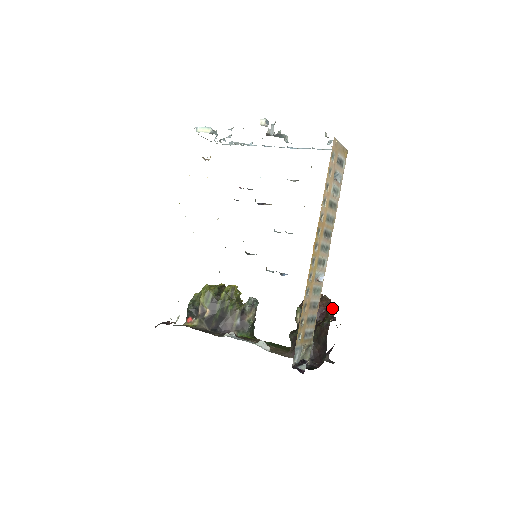
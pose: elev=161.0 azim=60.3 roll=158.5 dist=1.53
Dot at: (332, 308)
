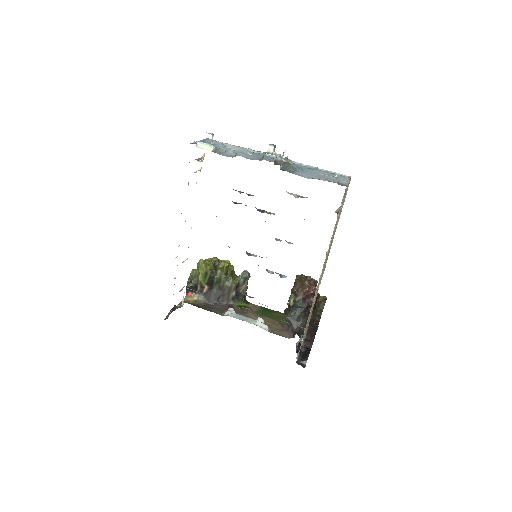
Dot at: (321, 296)
